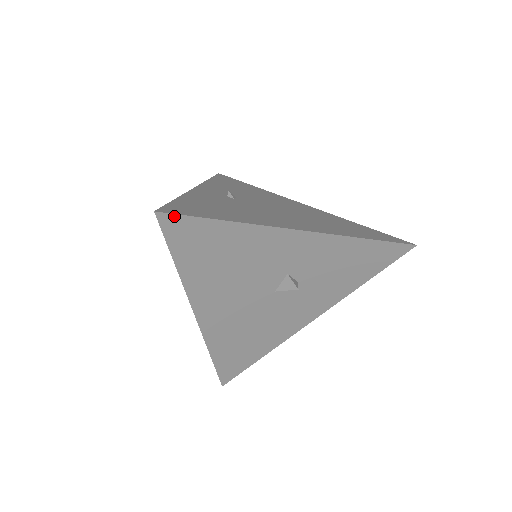
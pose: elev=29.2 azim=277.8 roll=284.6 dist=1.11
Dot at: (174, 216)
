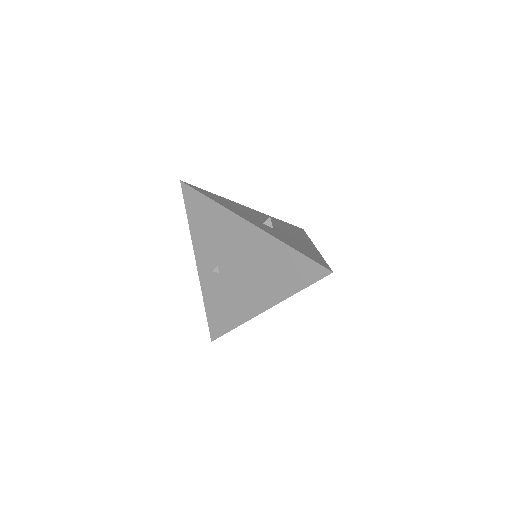
Dot at: occluded
